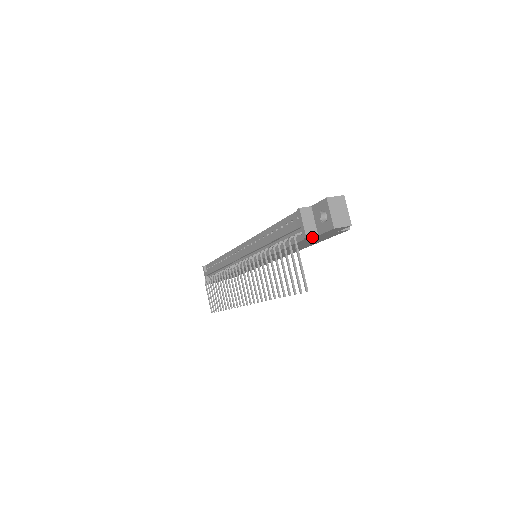
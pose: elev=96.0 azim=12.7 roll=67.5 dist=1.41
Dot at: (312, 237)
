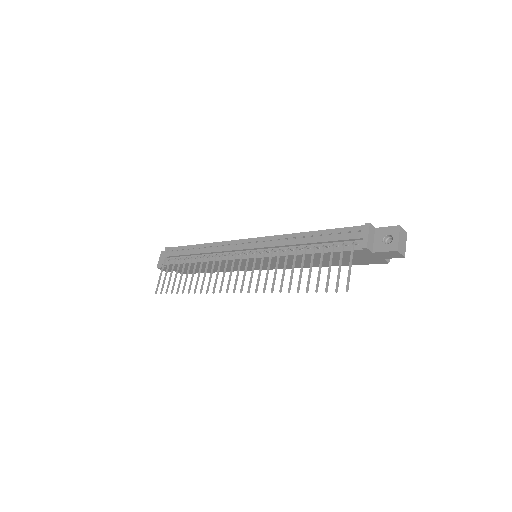
Dot at: (366, 251)
